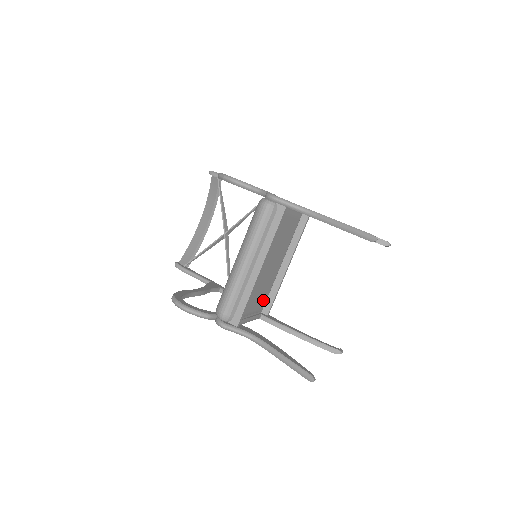
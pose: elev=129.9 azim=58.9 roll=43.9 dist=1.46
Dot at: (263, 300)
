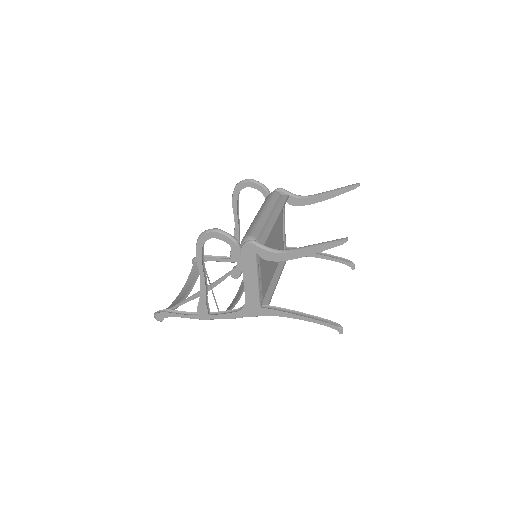
Dot at: (264, 287)
